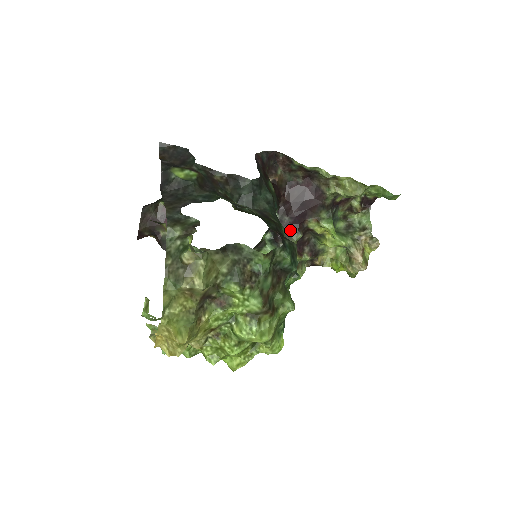
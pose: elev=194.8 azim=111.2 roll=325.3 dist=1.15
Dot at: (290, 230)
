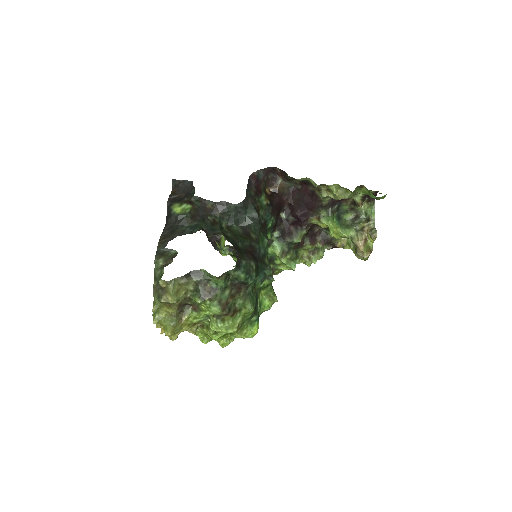
Dot at: (296, 227)
